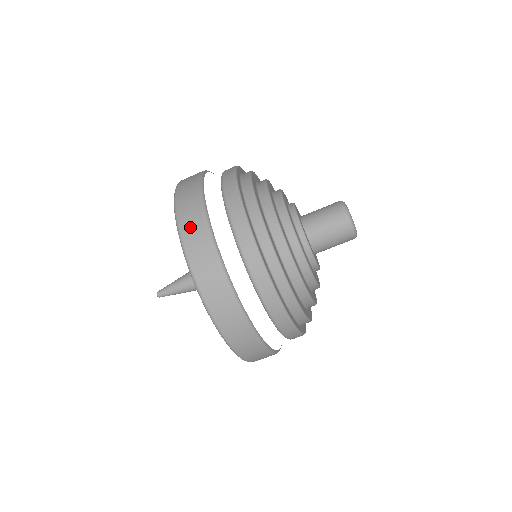
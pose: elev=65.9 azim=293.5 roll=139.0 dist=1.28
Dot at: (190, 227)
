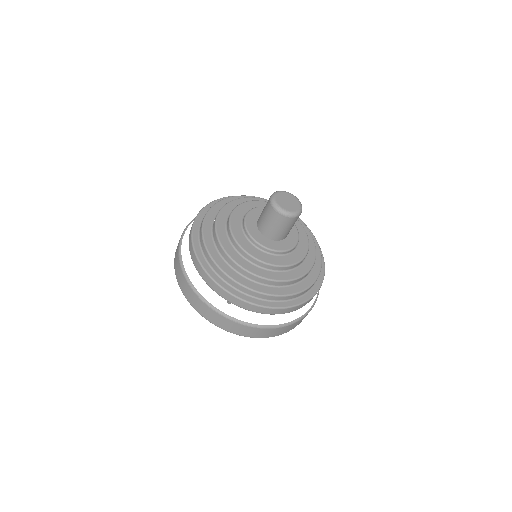
Dot at: (179, 277)
